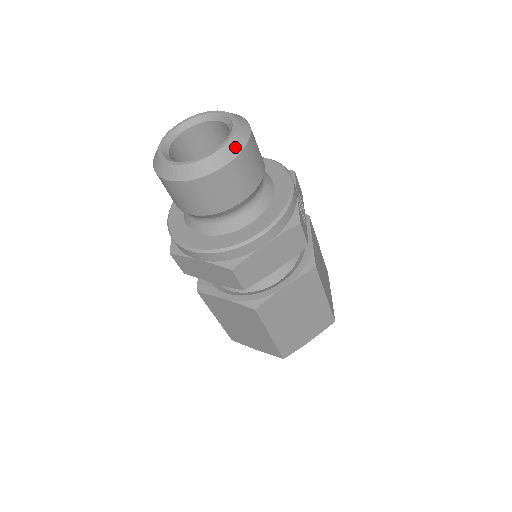
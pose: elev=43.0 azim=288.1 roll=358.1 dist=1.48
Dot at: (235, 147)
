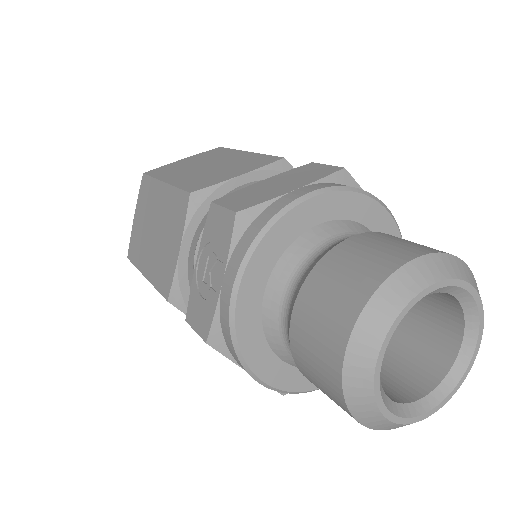
Dot at: occluded
